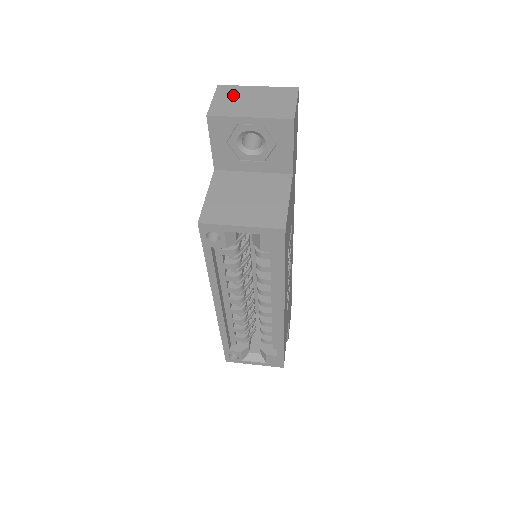
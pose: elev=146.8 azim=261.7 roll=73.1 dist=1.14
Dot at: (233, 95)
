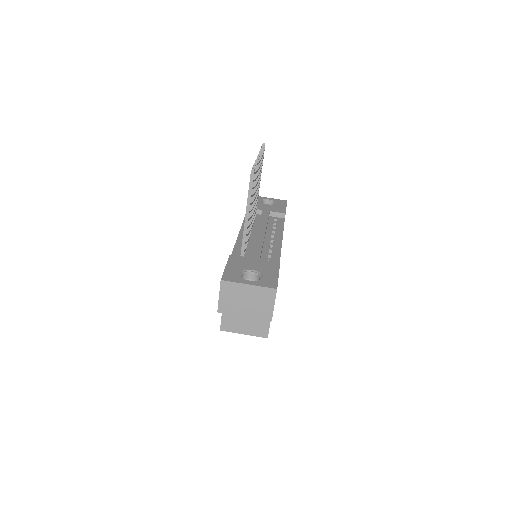
Dot at: (232, 293)
